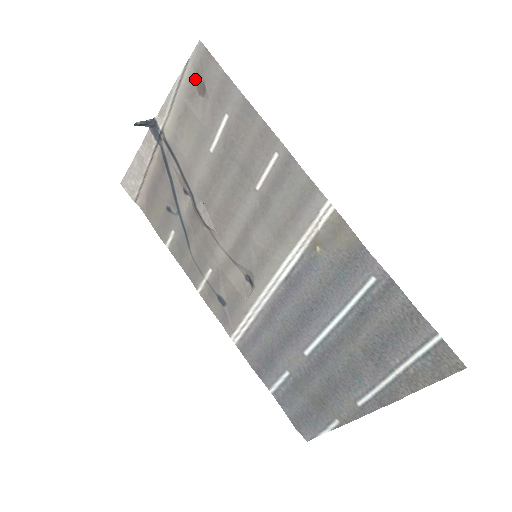
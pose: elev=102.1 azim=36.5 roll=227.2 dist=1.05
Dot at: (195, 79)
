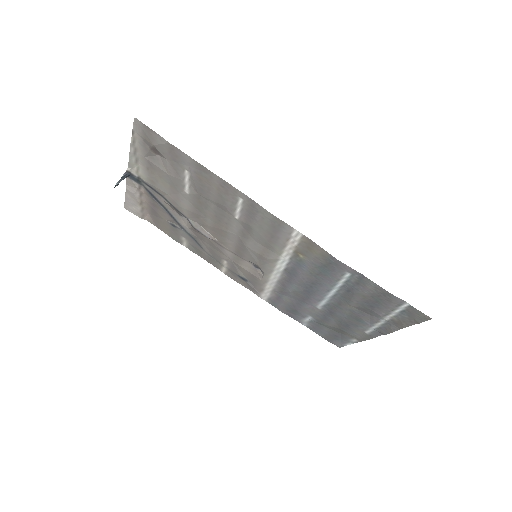
Dot at: (146, 144)
